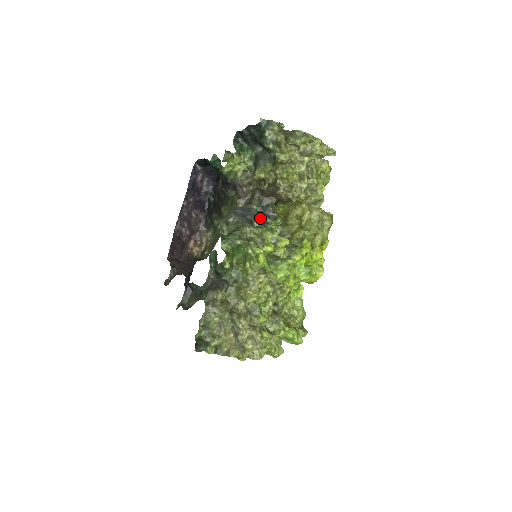
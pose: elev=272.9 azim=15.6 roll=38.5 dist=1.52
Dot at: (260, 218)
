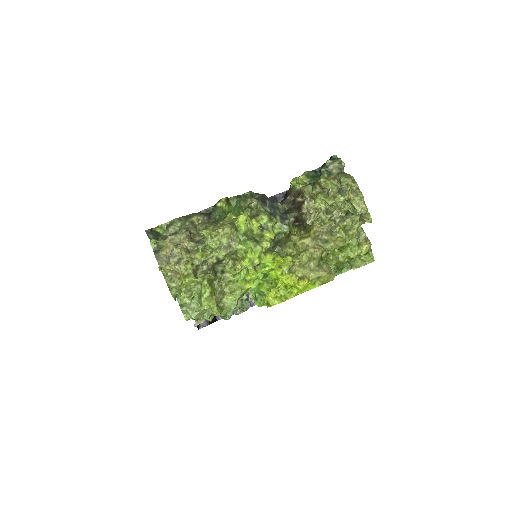
Dot at: (274, 211)
